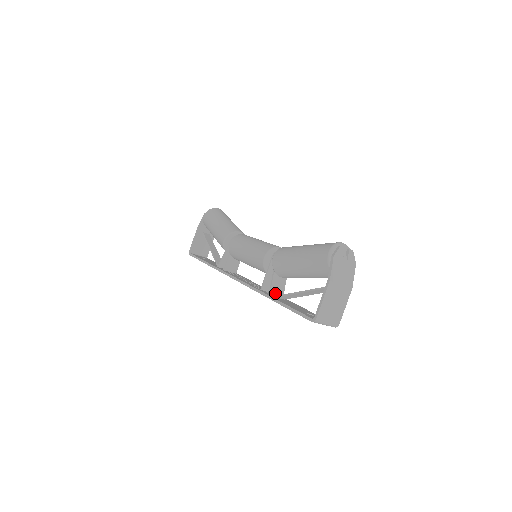
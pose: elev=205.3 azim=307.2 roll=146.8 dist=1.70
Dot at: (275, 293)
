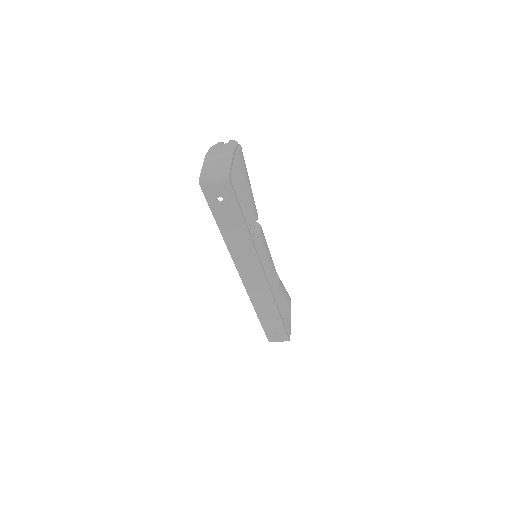
Dot at: occluded
